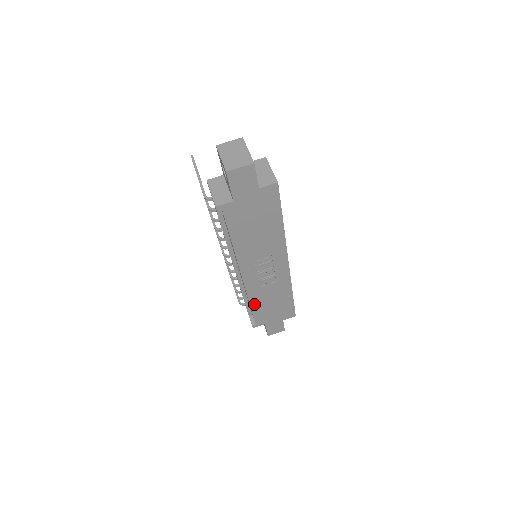
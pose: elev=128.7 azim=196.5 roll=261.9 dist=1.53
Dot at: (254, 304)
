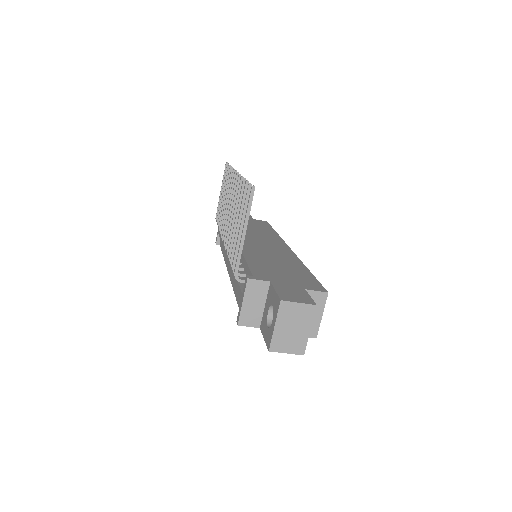
Dot at: occluded
